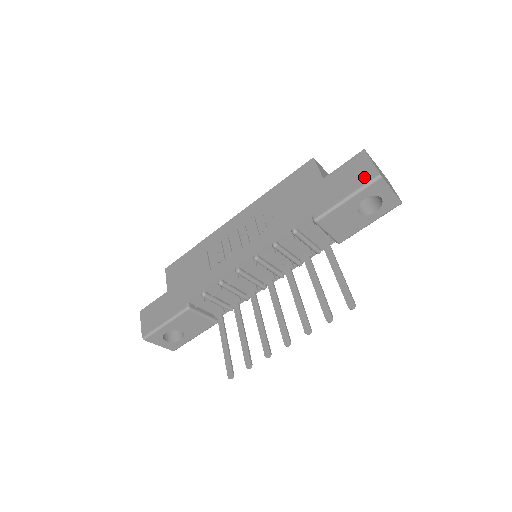
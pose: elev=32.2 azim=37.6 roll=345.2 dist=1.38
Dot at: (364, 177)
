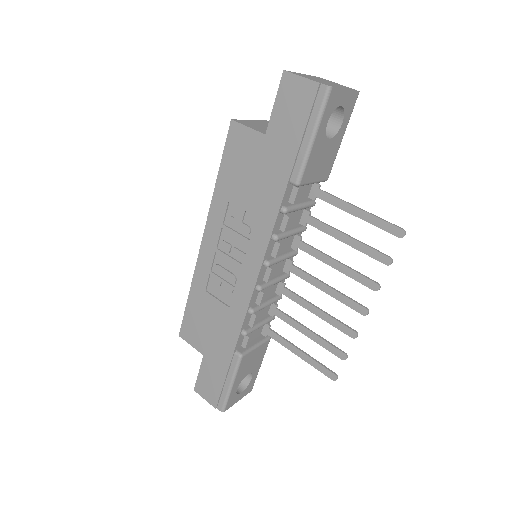
Dot at: (313, 102)
